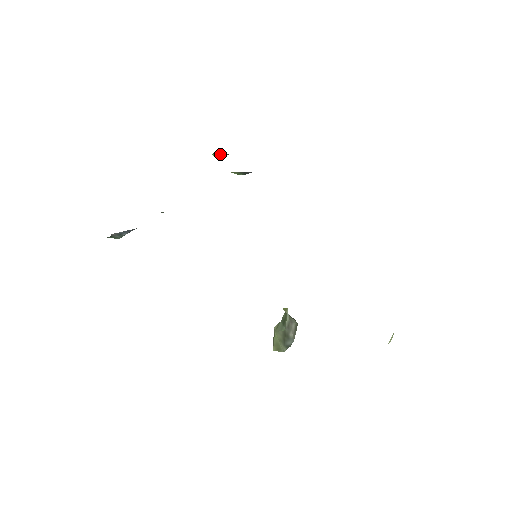
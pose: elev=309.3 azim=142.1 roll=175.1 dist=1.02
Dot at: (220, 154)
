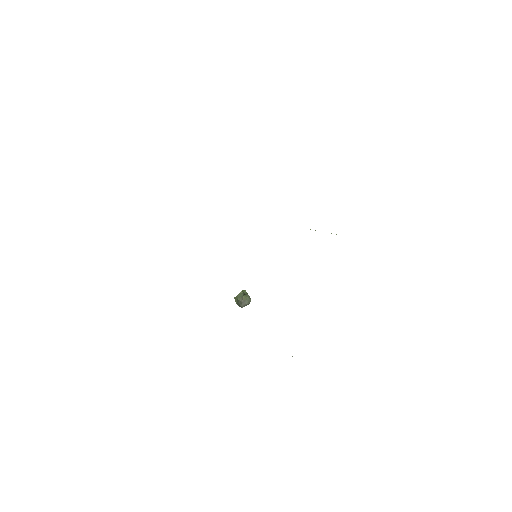
Dot at: occluded
